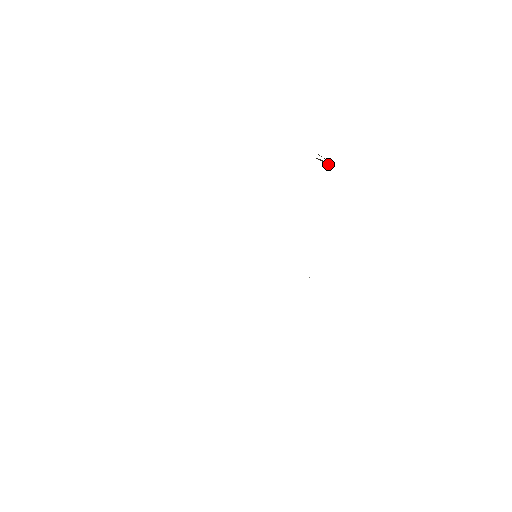
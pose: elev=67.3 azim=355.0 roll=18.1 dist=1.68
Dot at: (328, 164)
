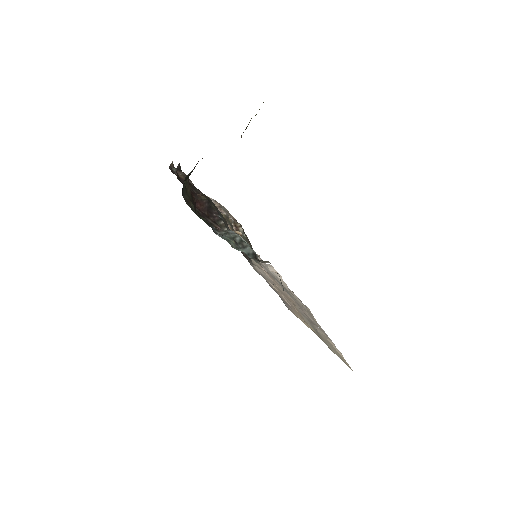
Dot at: occluded
